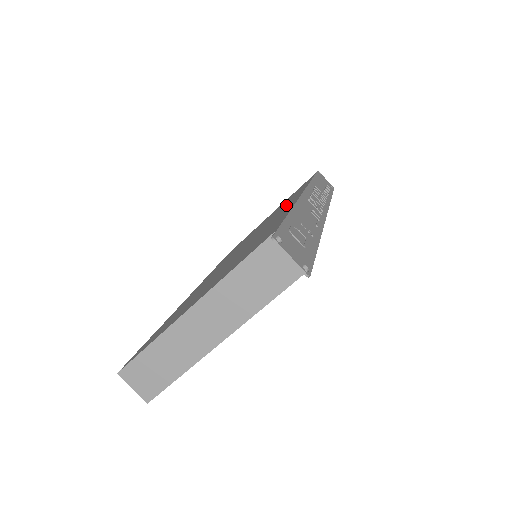
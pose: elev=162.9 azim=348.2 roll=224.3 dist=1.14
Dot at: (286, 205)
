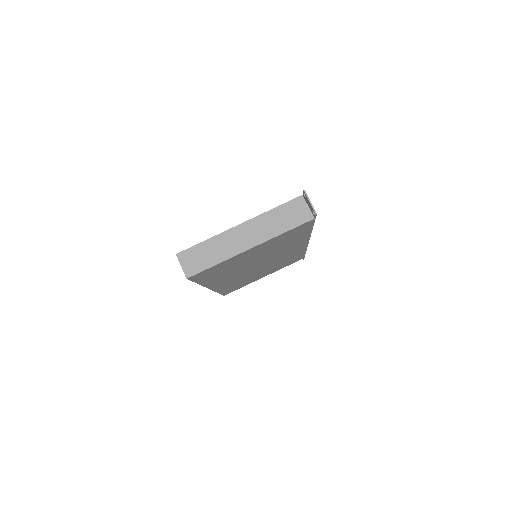
Dot at: occluded
